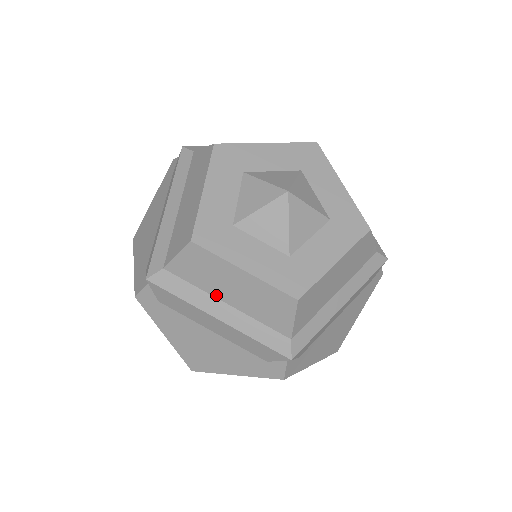
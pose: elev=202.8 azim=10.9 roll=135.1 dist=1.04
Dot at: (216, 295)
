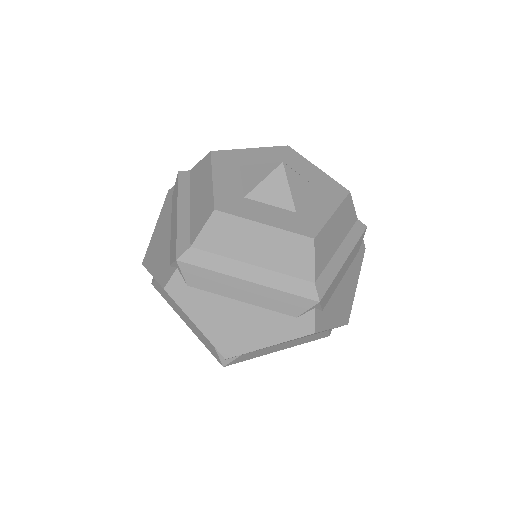
Dot at: (192, 196)
